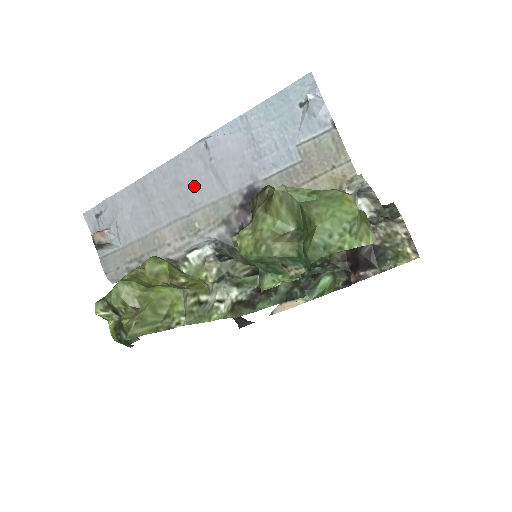
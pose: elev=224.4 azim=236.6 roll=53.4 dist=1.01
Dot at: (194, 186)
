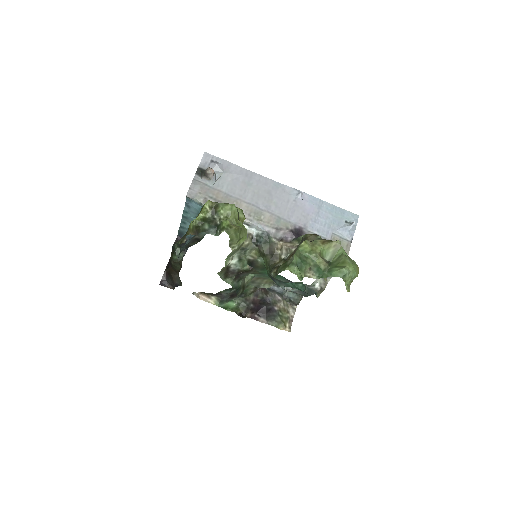
Dot at: (276, 202)
